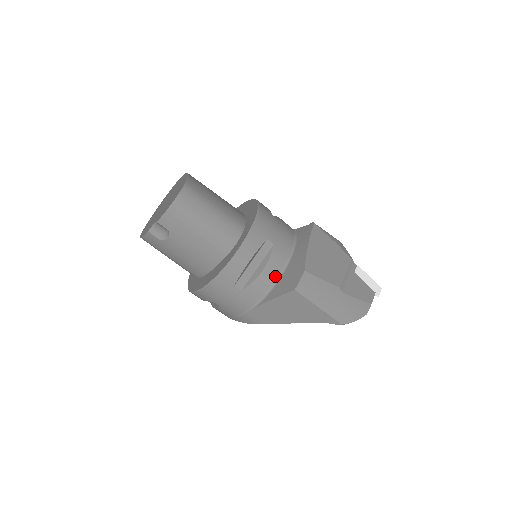
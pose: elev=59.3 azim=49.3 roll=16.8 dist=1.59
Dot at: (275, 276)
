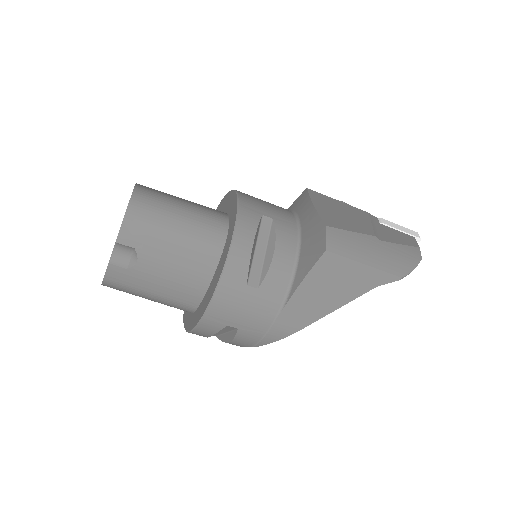
Dot at: (292, 254)
